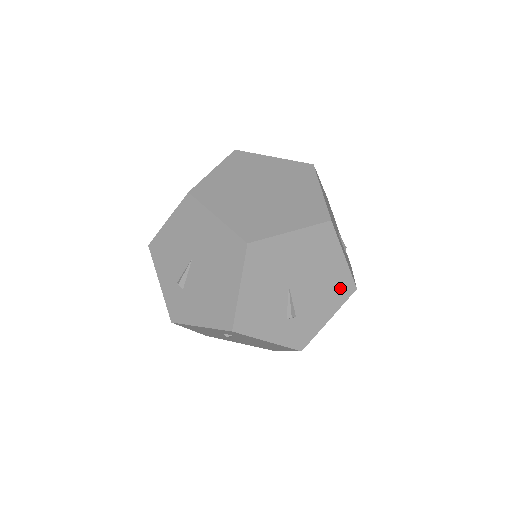
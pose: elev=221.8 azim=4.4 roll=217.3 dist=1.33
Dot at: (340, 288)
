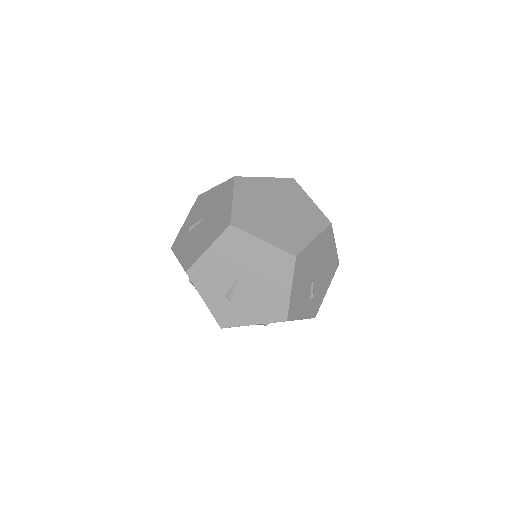
Dot at: (333, 267)
